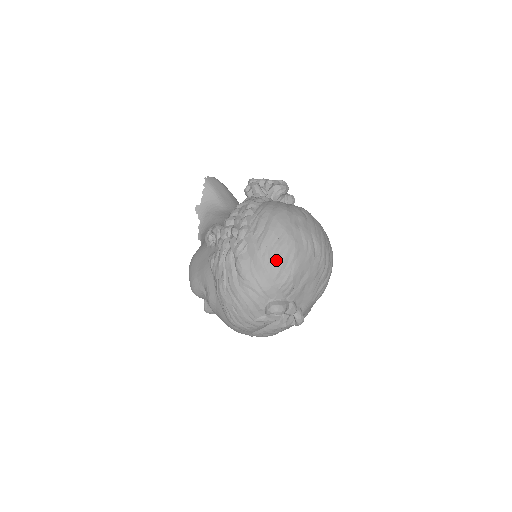
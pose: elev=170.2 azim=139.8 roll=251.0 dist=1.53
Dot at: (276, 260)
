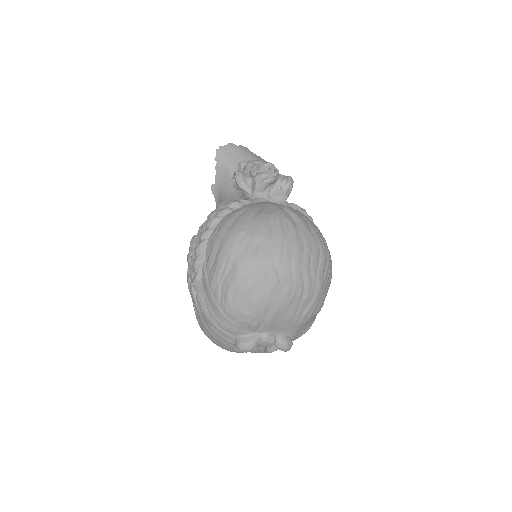
Dot at: (227, 300)
